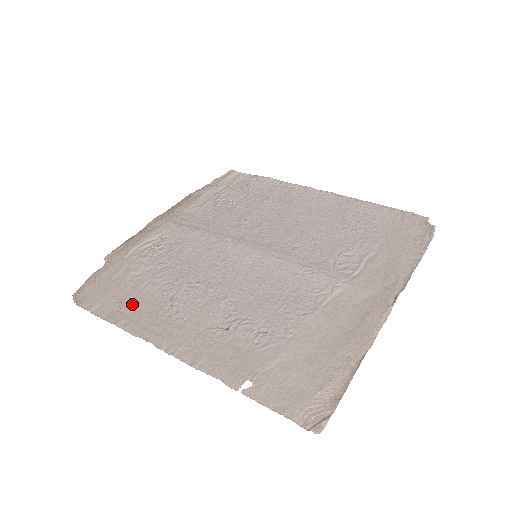
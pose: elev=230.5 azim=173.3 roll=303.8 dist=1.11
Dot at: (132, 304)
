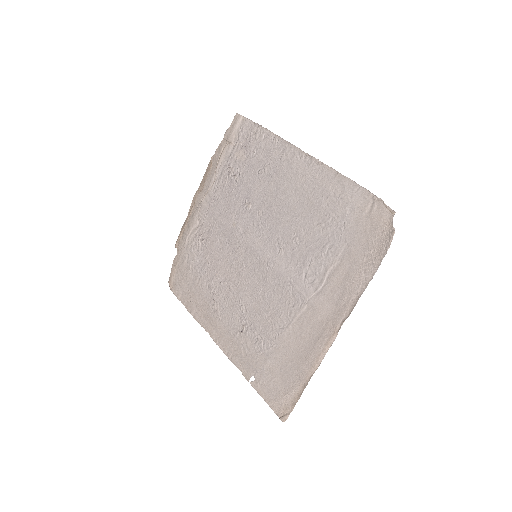
Dot at: (195, 297)
